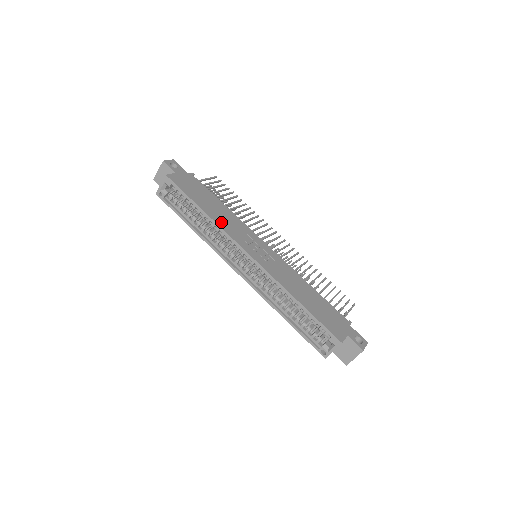
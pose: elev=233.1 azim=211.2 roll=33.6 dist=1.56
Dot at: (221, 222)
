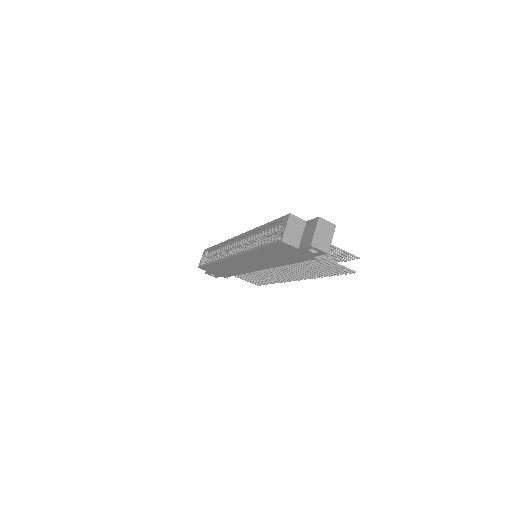
Dot at: occluded
